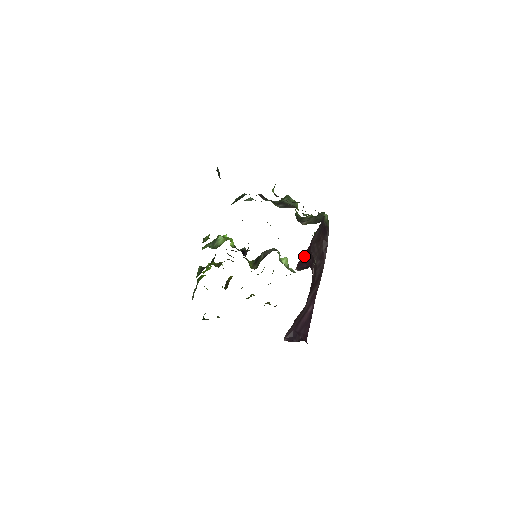
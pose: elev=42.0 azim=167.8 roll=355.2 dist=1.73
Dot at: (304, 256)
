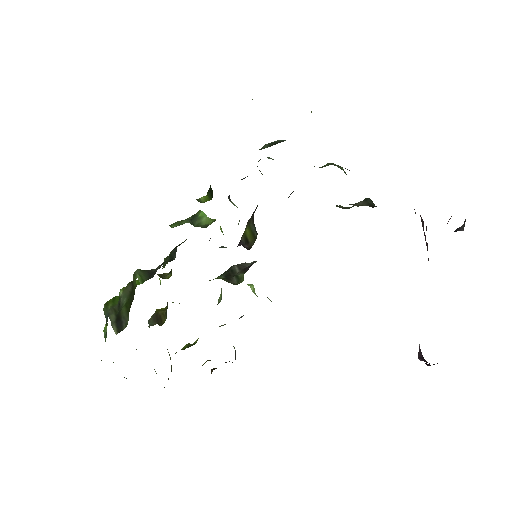
Dot at: occluded
